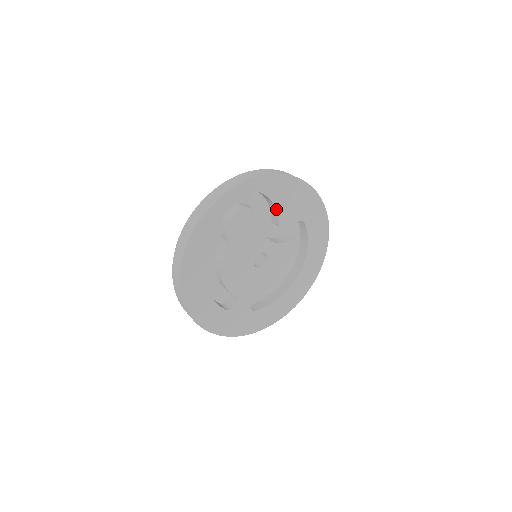
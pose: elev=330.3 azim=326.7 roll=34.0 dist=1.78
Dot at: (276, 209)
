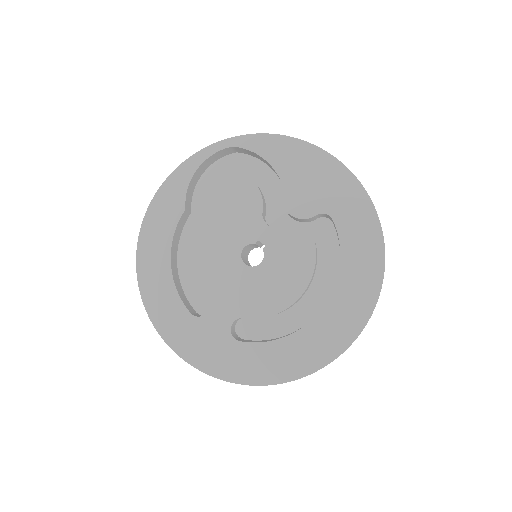
Dot at: (283, 185)
